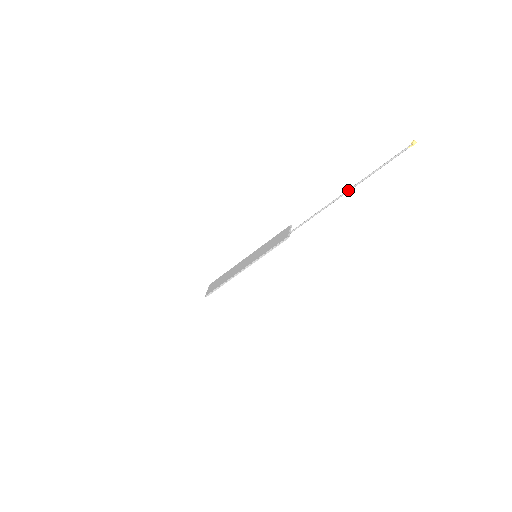
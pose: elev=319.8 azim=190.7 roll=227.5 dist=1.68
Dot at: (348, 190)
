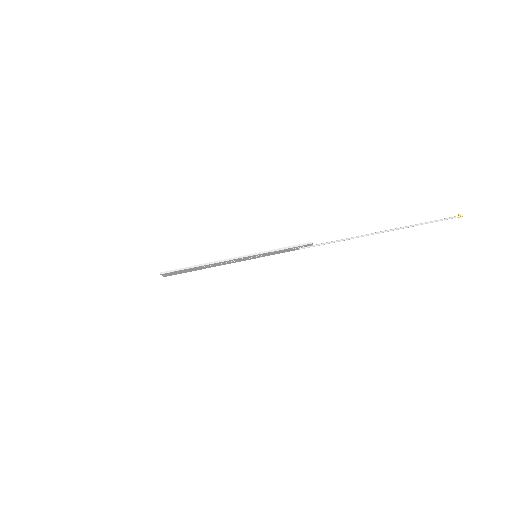
Dot at: (390, 229)
